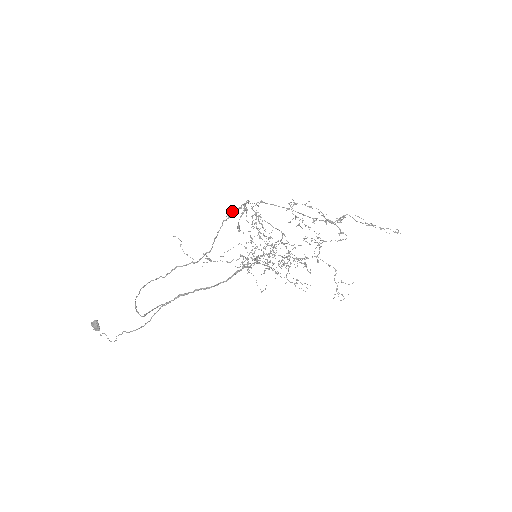
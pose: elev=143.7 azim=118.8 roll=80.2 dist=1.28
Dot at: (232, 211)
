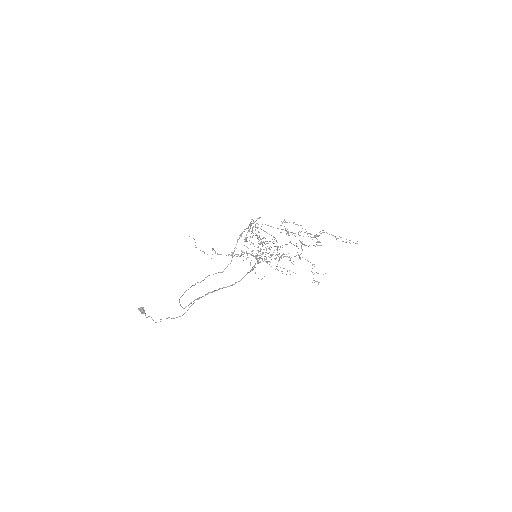
Dot at: (243, 231)
